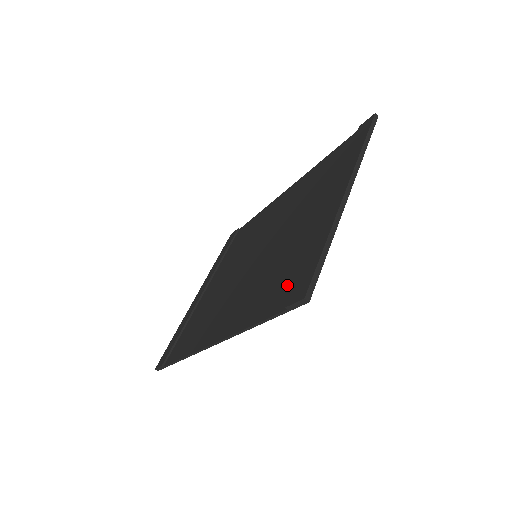
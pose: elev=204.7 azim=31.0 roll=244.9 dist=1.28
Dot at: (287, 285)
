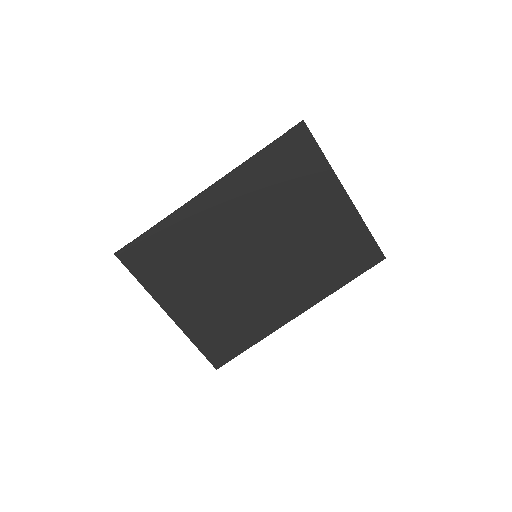
Dot at: (289, 157)
